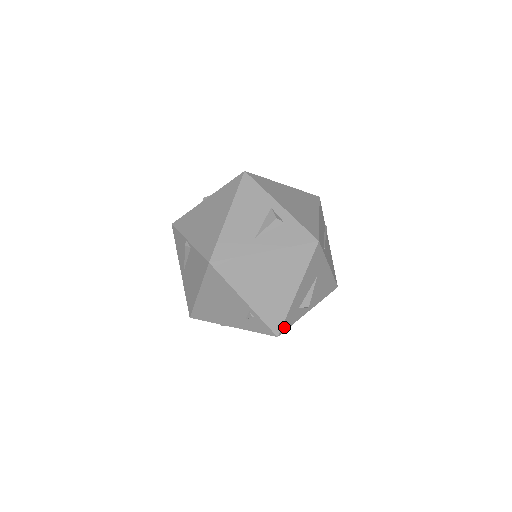
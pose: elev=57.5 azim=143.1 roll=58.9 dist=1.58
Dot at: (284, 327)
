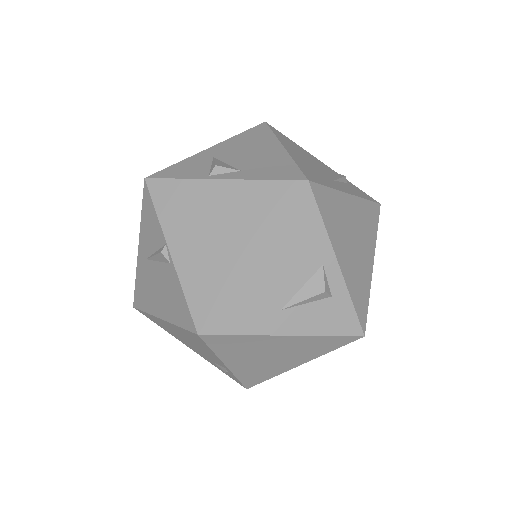
Dot at: occluded
